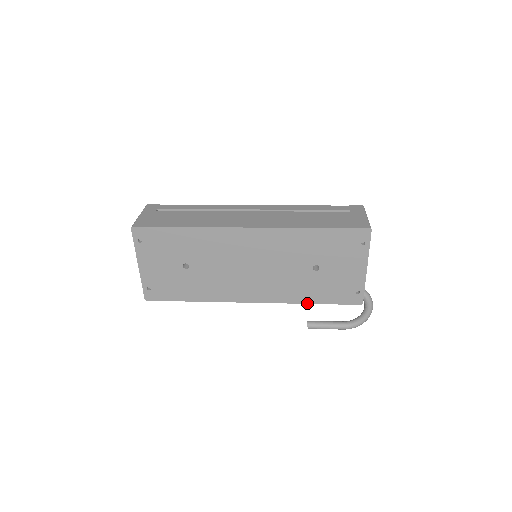
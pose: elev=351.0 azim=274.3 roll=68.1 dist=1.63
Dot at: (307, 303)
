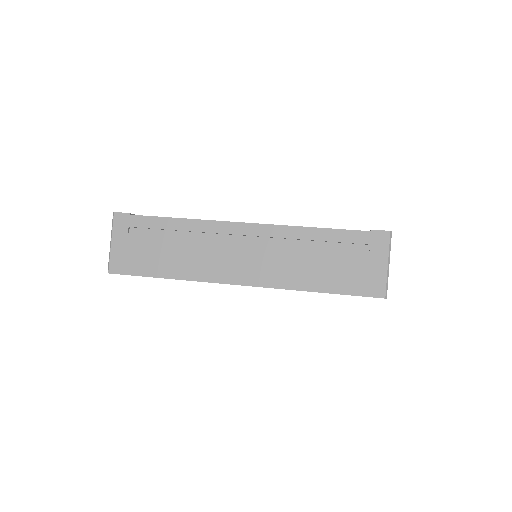
Dot at: occluded
